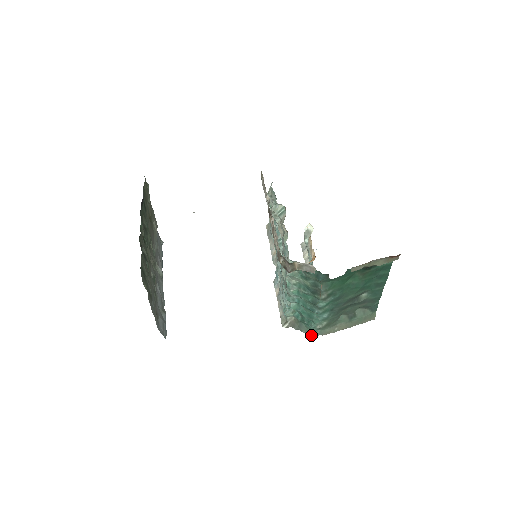
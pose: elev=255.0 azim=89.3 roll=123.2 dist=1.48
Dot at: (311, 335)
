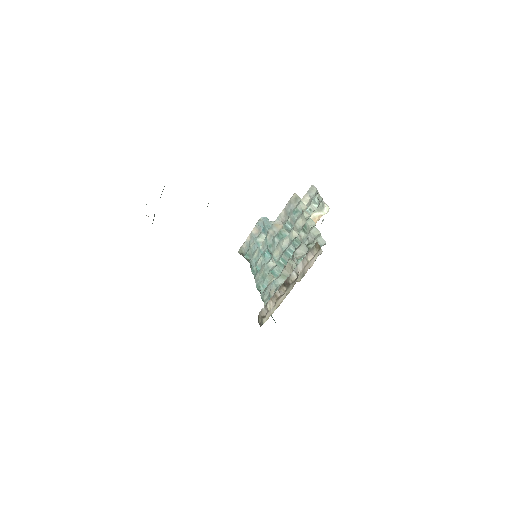
Dot at: occluded
